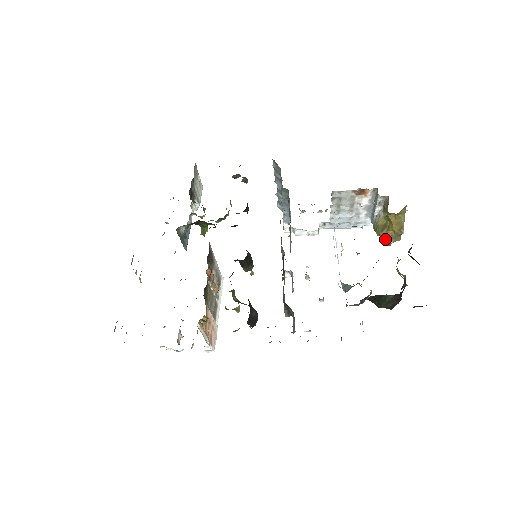
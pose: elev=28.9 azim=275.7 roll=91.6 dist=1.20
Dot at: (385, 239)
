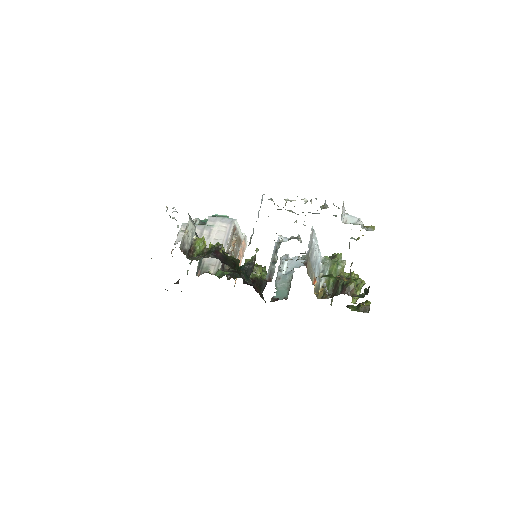
Dot at: occluded
